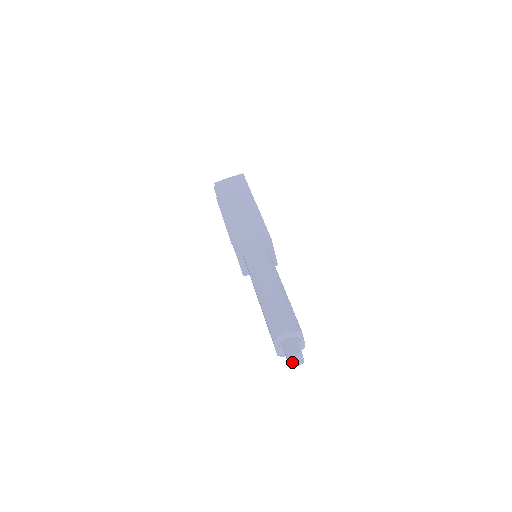
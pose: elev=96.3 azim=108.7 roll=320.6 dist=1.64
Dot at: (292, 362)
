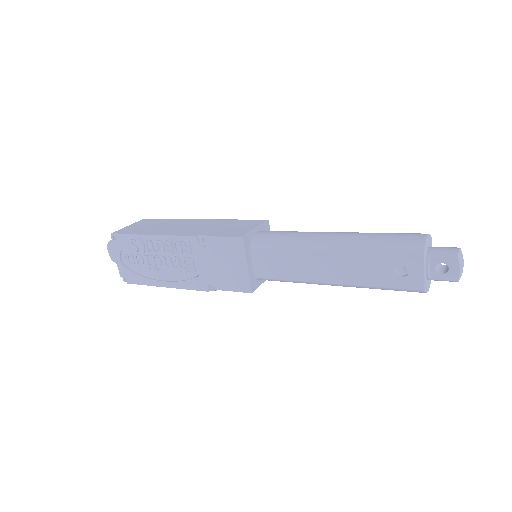
Dot at: (462, 264)
